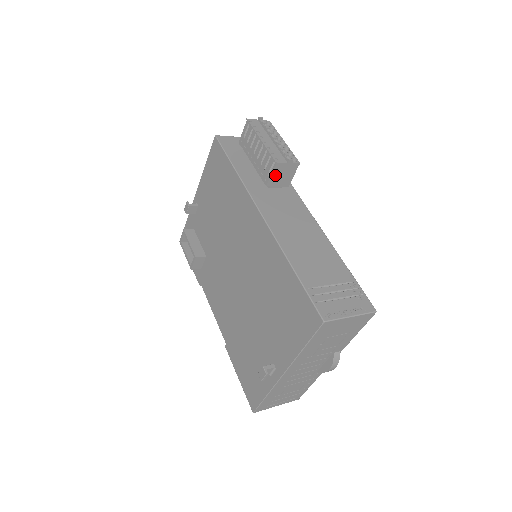
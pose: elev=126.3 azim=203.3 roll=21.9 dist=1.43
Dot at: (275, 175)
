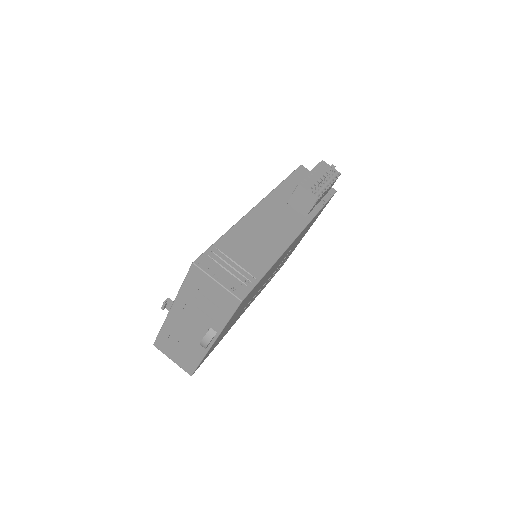
Dot at: (296, 196)
